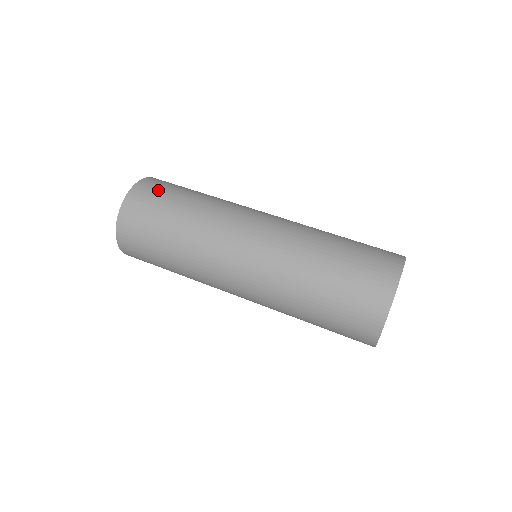
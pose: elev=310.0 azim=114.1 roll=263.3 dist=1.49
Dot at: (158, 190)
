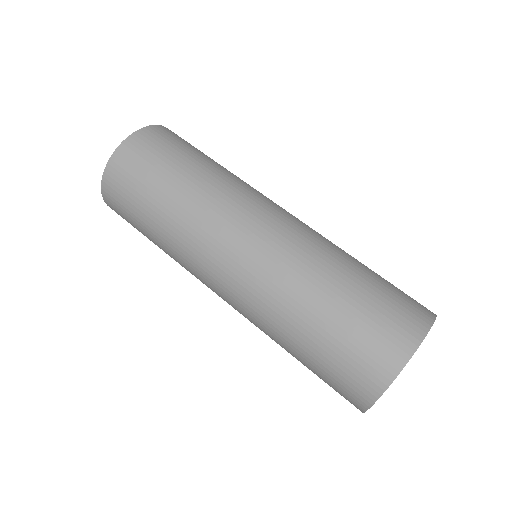
Dot at: (179, 140)
